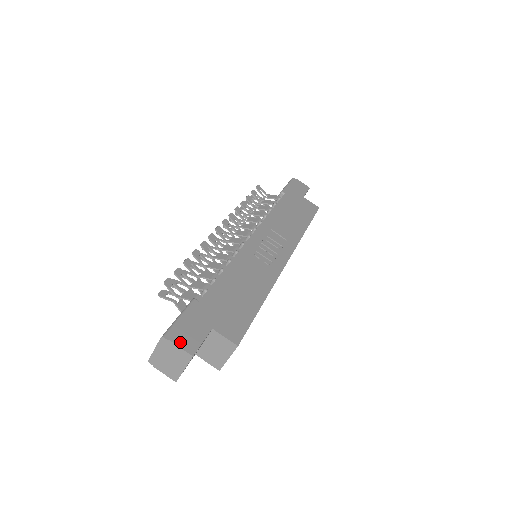
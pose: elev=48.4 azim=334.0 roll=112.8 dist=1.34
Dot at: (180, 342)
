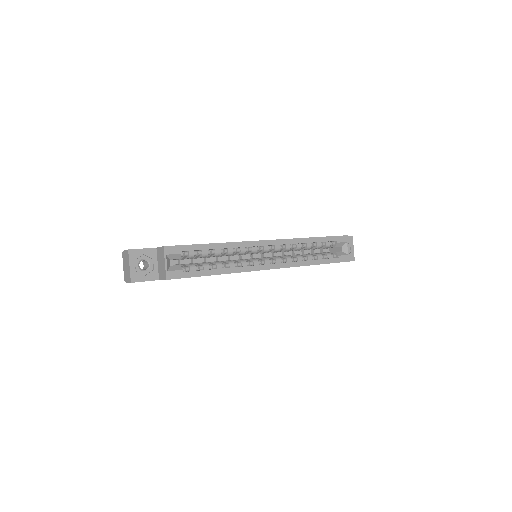
Dot at: occluded
